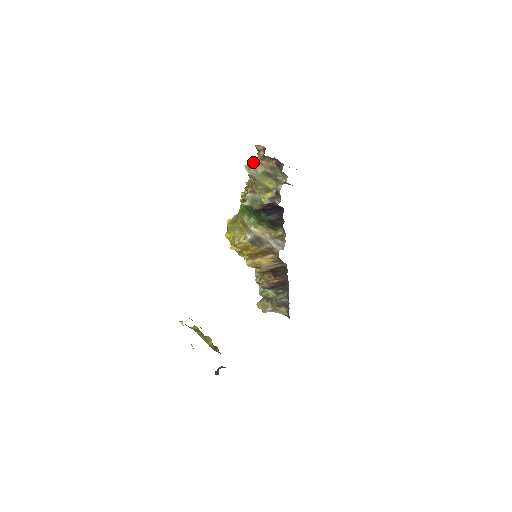
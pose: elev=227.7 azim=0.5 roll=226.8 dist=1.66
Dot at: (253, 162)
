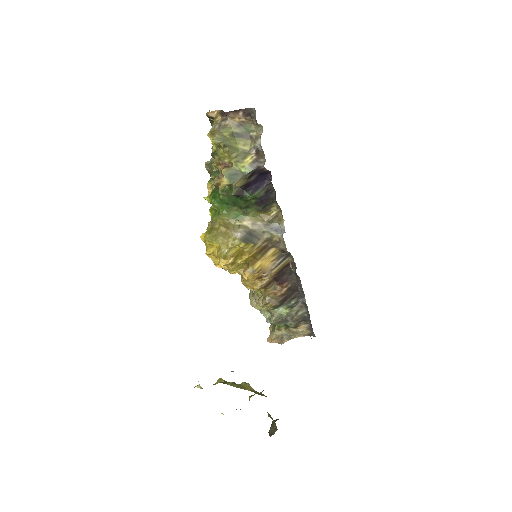
Dot at: (214, 129)
